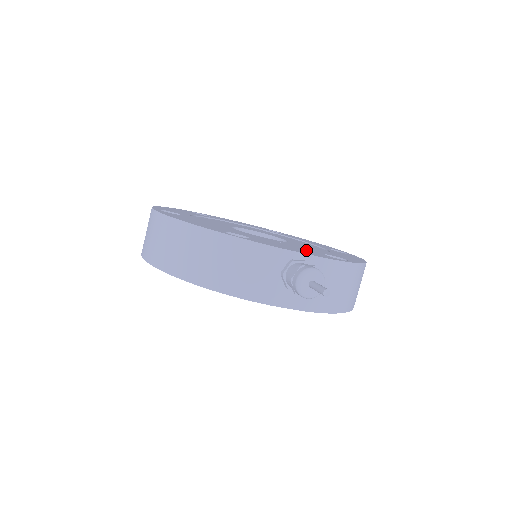
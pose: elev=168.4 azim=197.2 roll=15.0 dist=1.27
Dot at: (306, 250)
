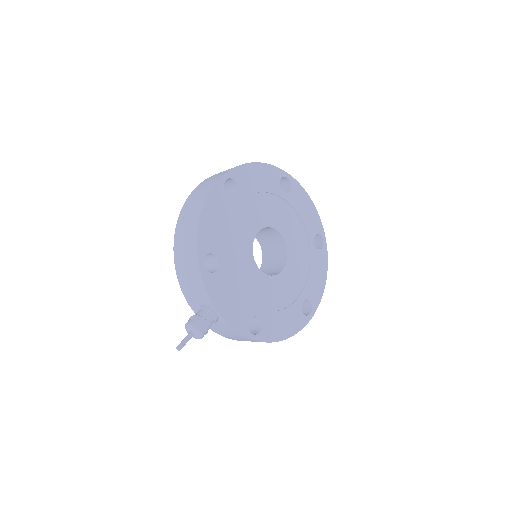
Dot at: (244, 305)
